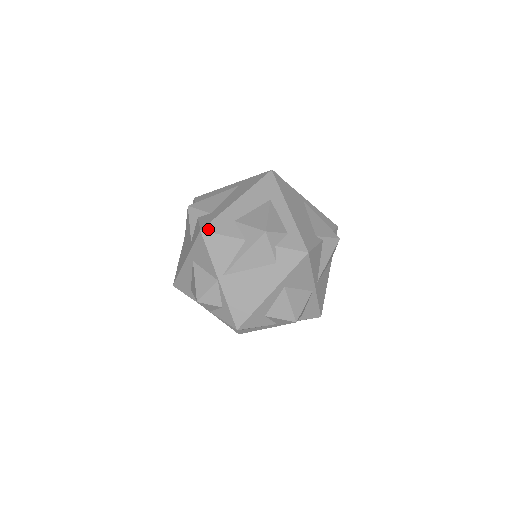
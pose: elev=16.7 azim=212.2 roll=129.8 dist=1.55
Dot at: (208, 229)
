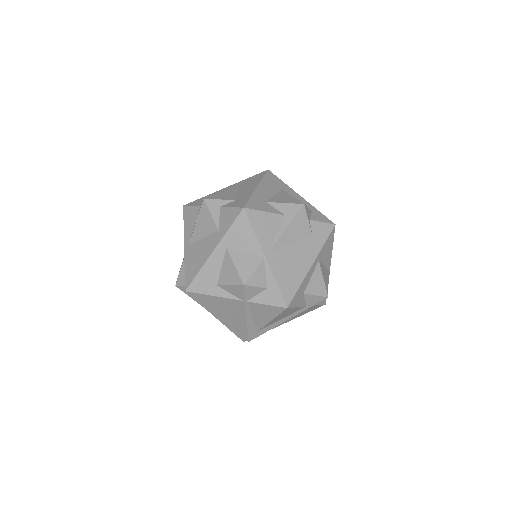
Dot at: (249, 207)
